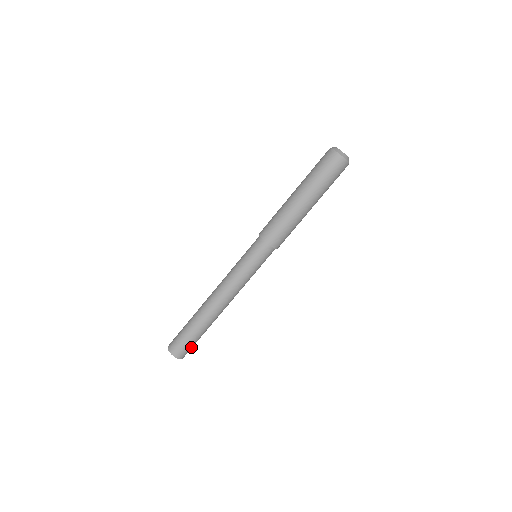
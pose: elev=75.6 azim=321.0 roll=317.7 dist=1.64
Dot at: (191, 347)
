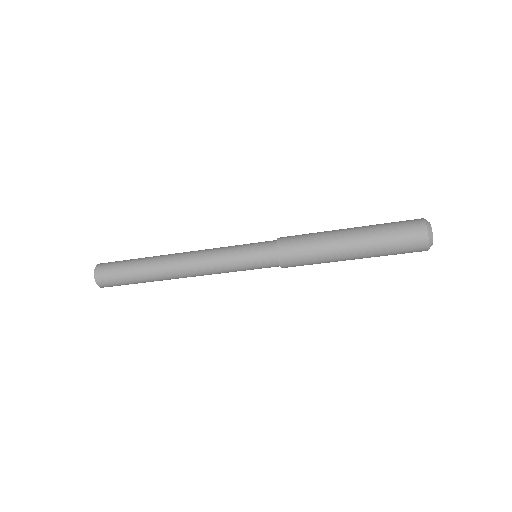
Dot at: (120, 285)
